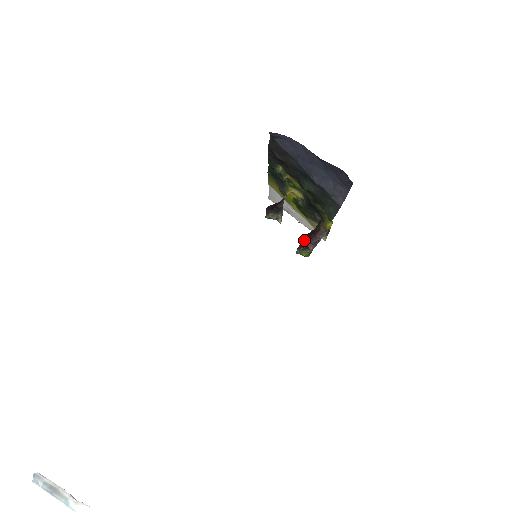
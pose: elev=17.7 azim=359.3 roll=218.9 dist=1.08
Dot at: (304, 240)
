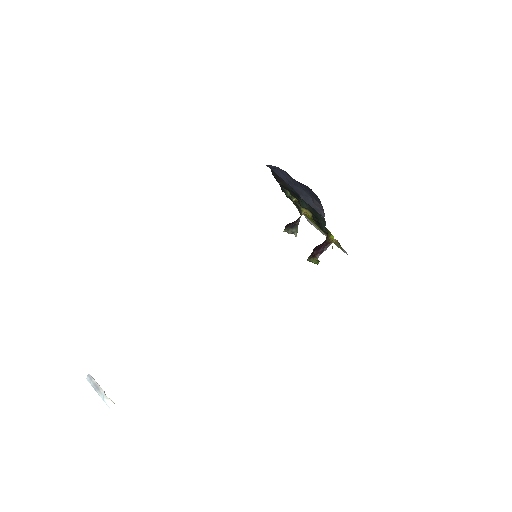
Dot at: (314, 250)
